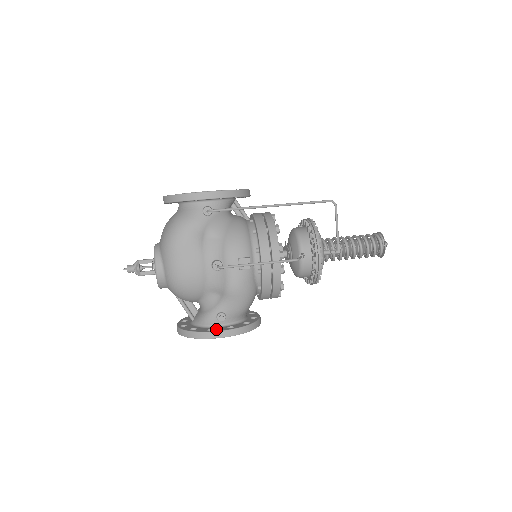
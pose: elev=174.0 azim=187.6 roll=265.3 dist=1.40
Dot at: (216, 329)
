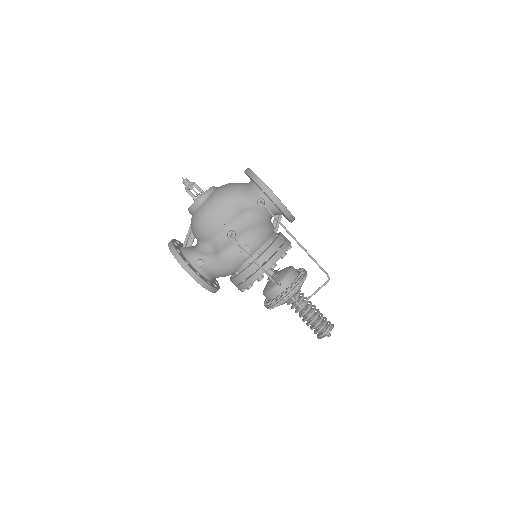
Dot at: (190, 265)
